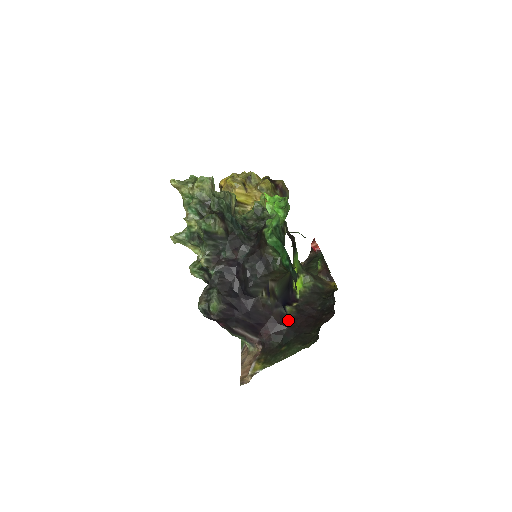
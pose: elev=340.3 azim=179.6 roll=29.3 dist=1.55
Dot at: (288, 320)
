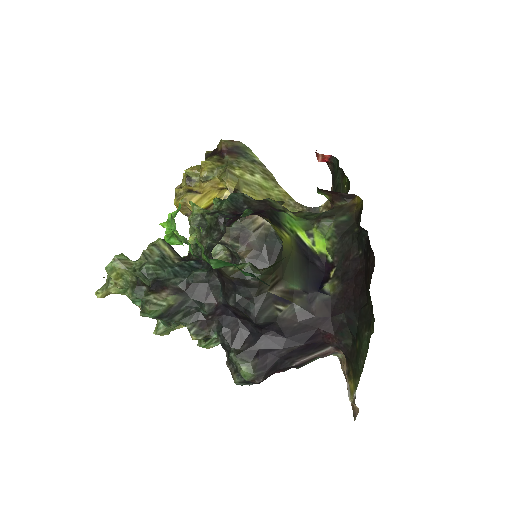
Dot at: (338, 302)
